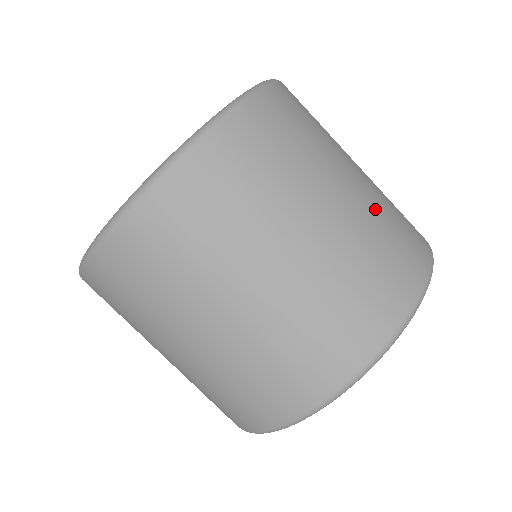
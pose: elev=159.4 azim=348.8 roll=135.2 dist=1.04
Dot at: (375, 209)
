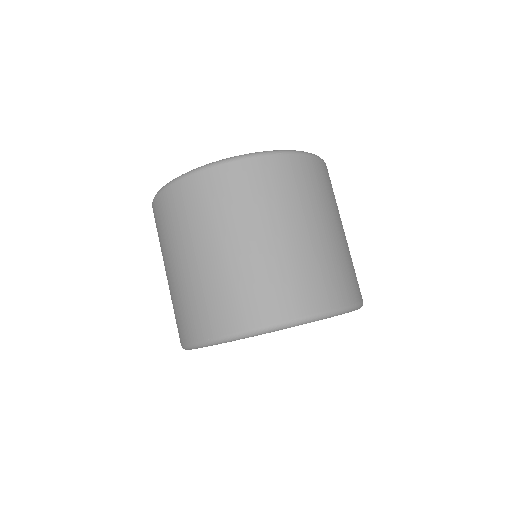
Dot at: (254, 267)
